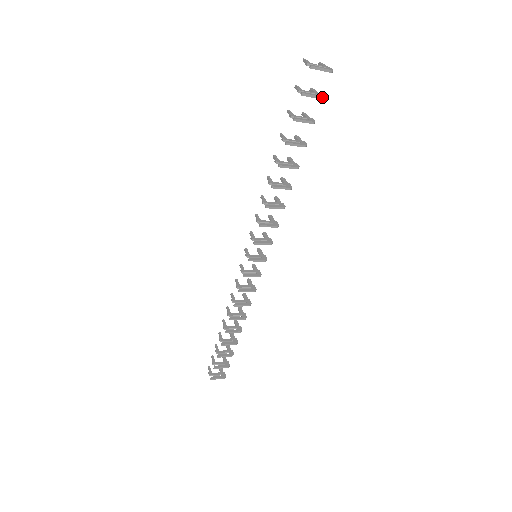
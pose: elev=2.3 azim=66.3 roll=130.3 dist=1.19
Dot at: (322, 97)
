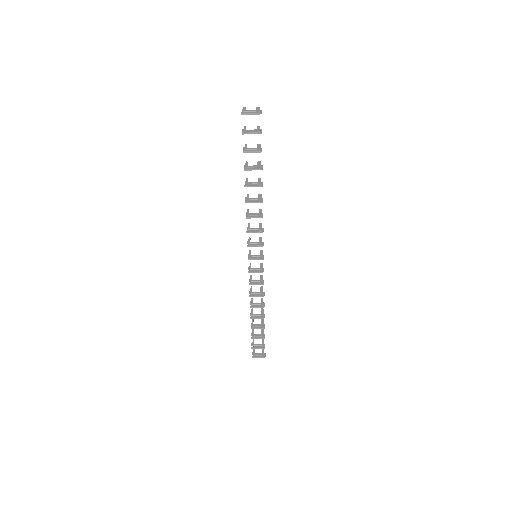
Dot at: (259, 132)
